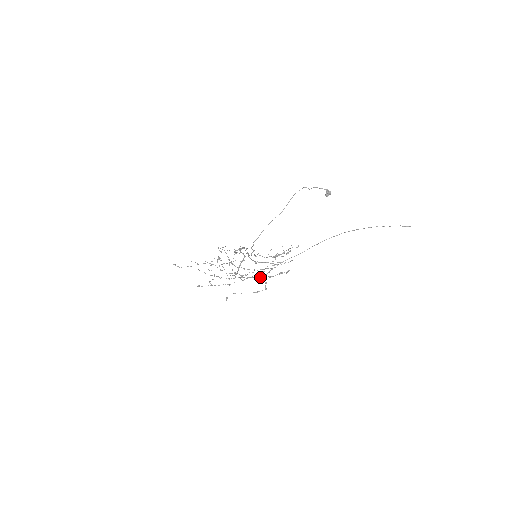
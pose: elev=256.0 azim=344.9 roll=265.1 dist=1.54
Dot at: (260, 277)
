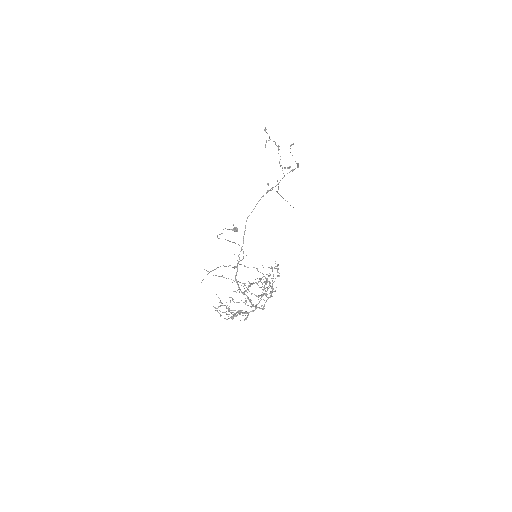
Dot at: (284, 167)
